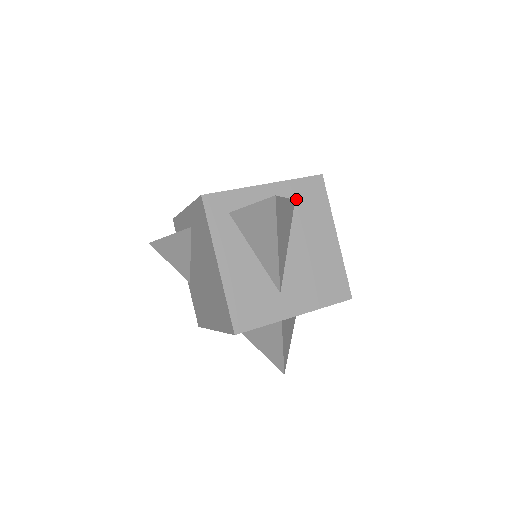
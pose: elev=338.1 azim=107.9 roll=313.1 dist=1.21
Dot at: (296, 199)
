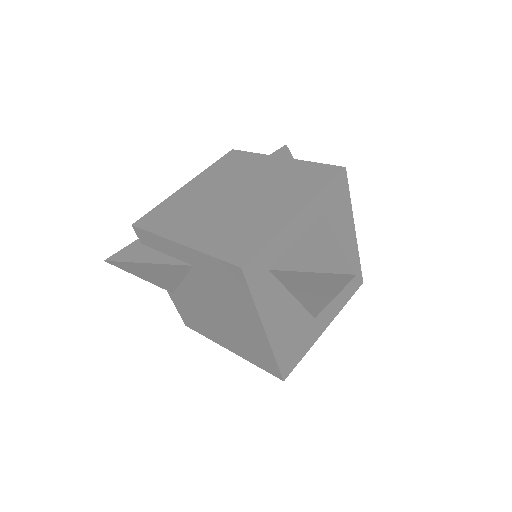
Dot at: (325, 212)
